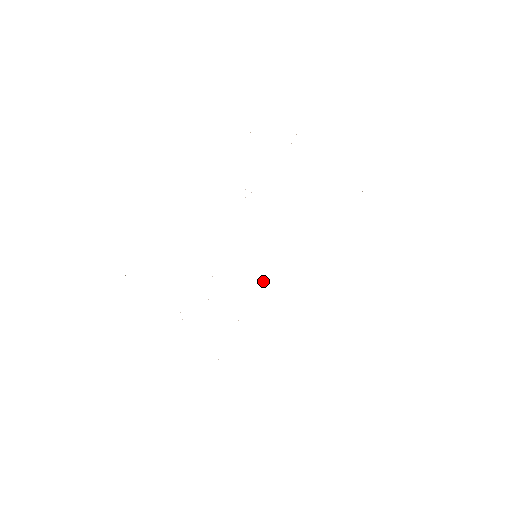
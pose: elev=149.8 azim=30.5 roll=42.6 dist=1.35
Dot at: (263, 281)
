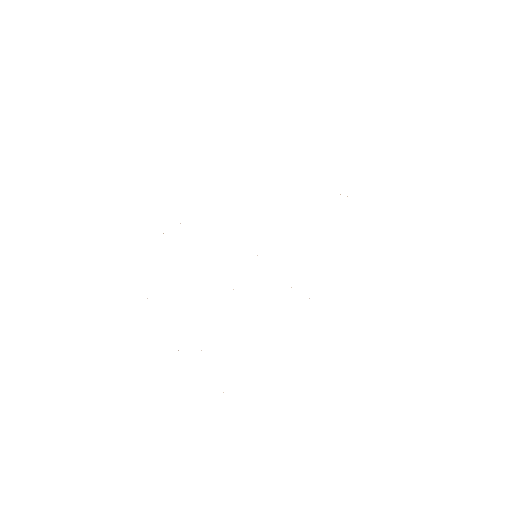
Dot at: occluded
